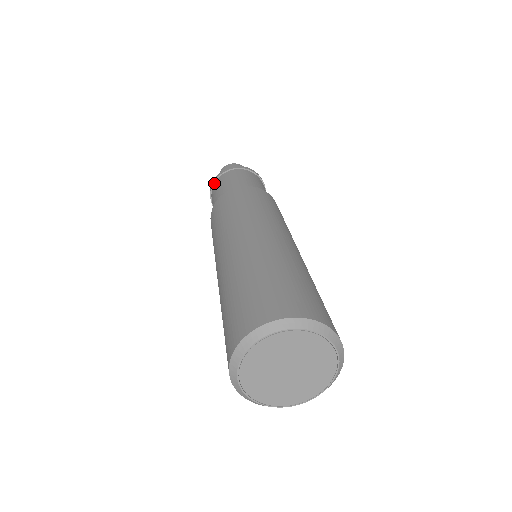
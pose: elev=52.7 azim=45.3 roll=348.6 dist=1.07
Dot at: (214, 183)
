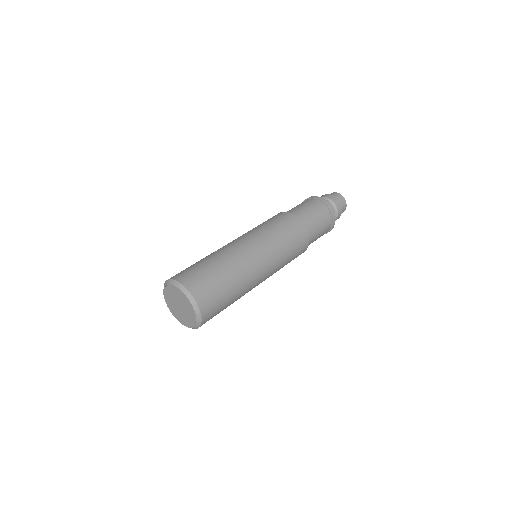
Dot at: (312, 198)
